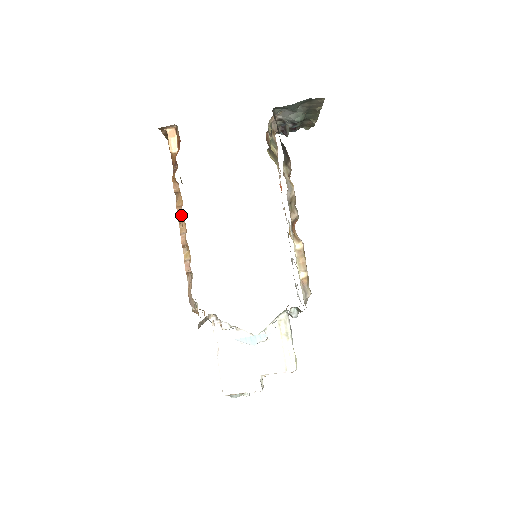
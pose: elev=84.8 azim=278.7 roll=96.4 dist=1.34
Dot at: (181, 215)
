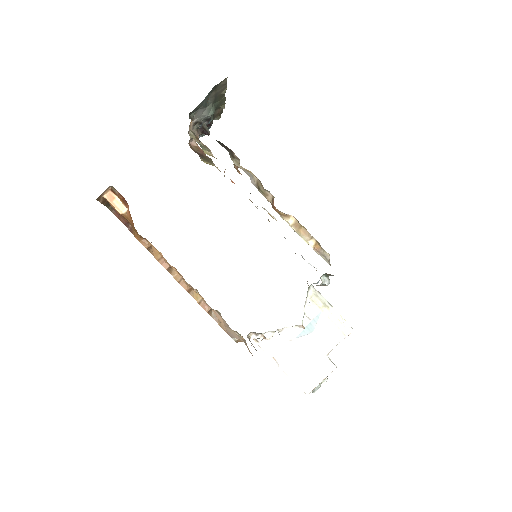
Dot at: (167, 265)
